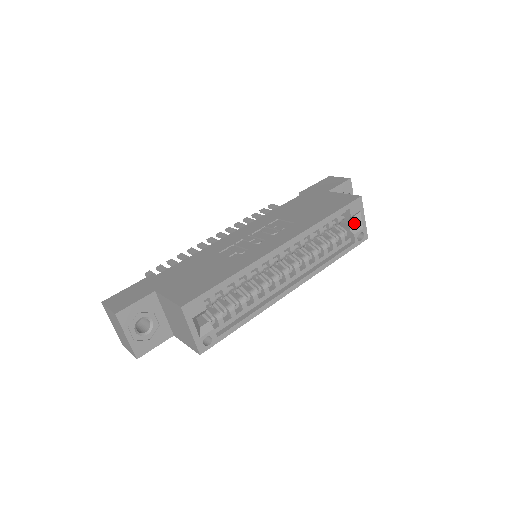
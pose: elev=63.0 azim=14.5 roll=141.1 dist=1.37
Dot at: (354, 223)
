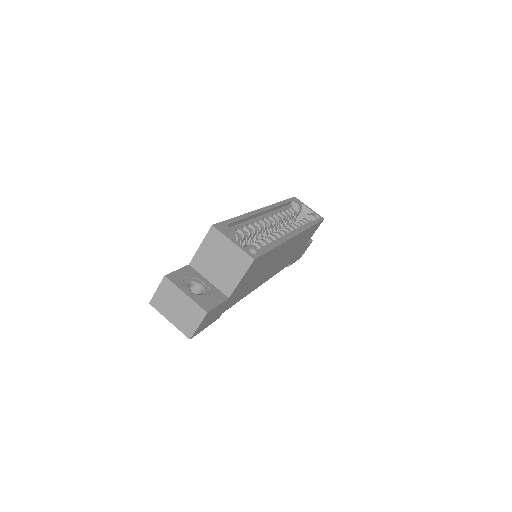
Dot at: (306, 214)
